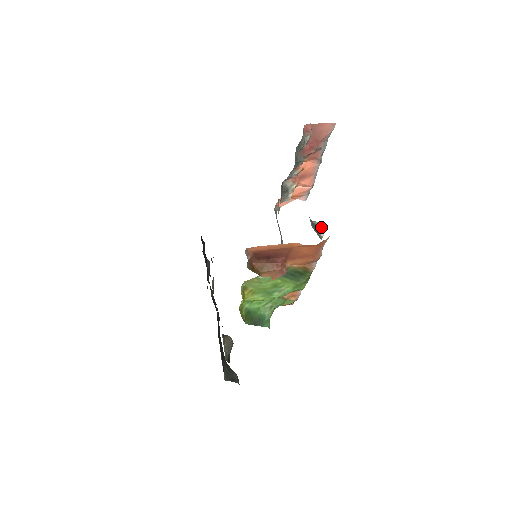
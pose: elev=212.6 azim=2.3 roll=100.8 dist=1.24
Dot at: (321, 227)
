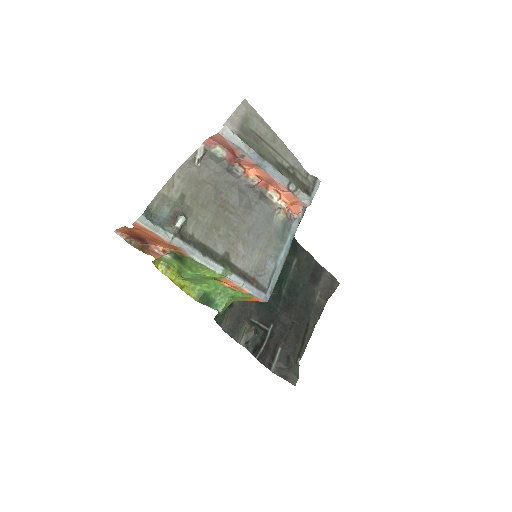
Dot at: (179, 219)
